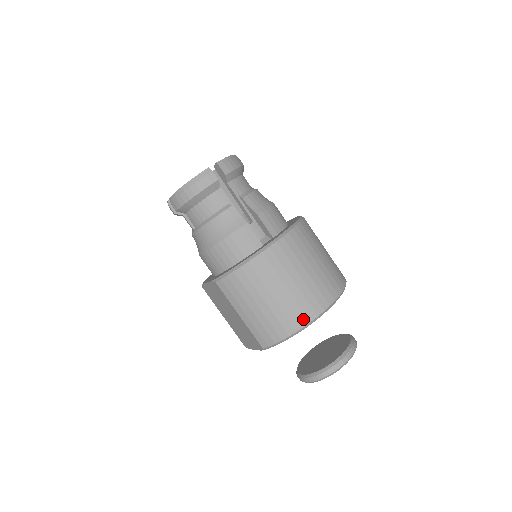
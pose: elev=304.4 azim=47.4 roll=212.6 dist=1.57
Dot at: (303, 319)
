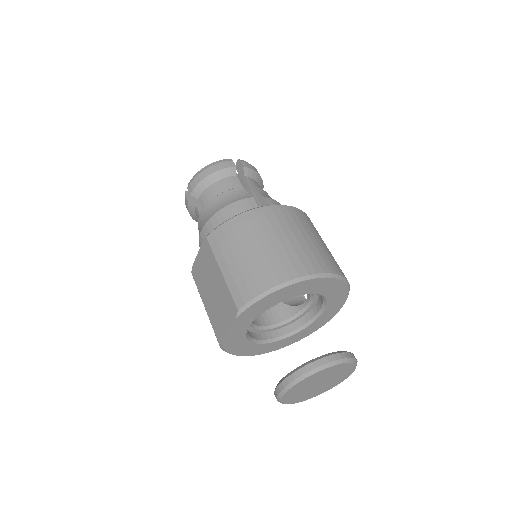
Dot at: (291, 273)
